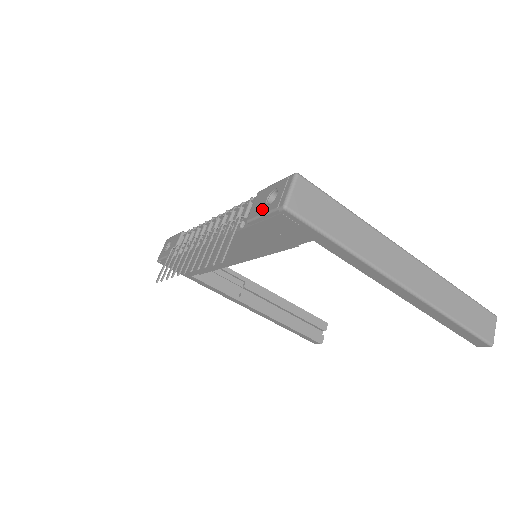
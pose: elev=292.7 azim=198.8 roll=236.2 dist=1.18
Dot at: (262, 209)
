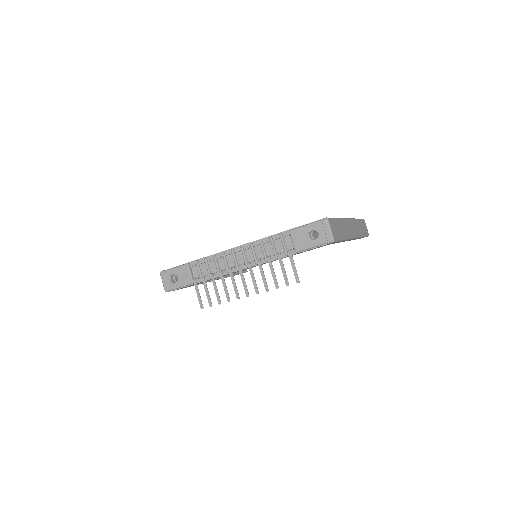
Dot at: (310, 244)
